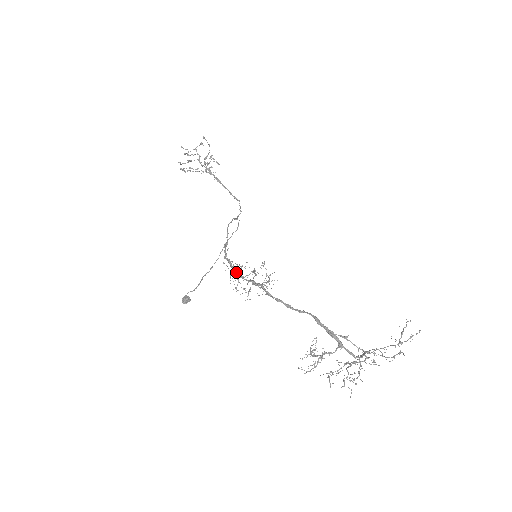
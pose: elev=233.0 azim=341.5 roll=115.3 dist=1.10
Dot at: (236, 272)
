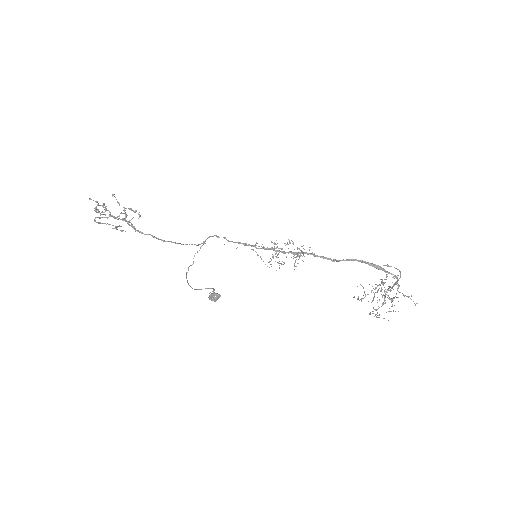
Dot at: (271, 249)
